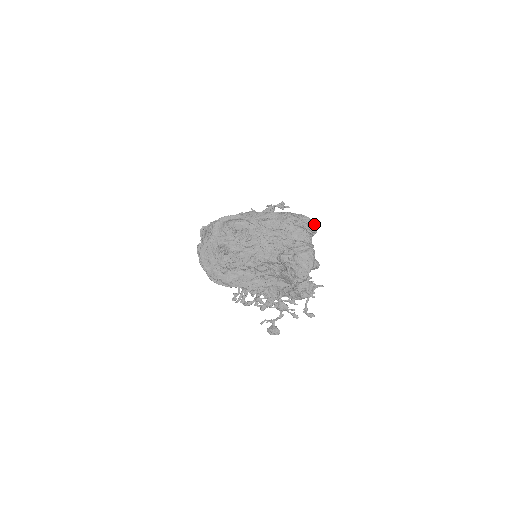
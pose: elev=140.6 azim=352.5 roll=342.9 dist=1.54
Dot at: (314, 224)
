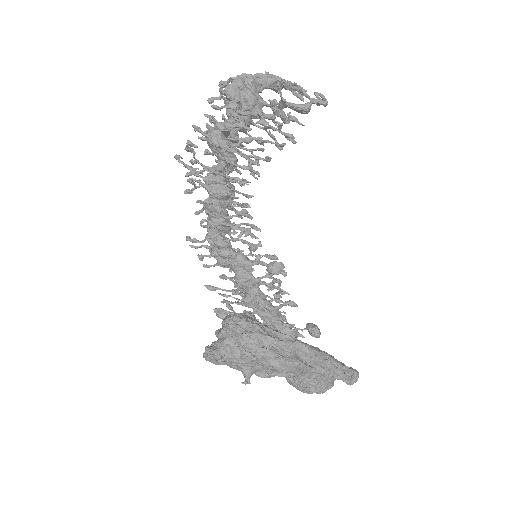
Dot at: (357, 378)
